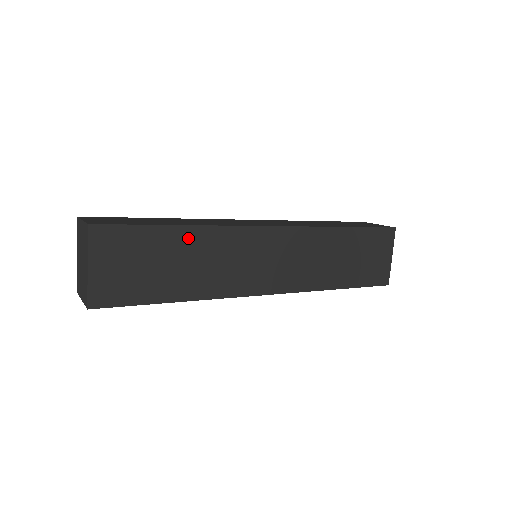
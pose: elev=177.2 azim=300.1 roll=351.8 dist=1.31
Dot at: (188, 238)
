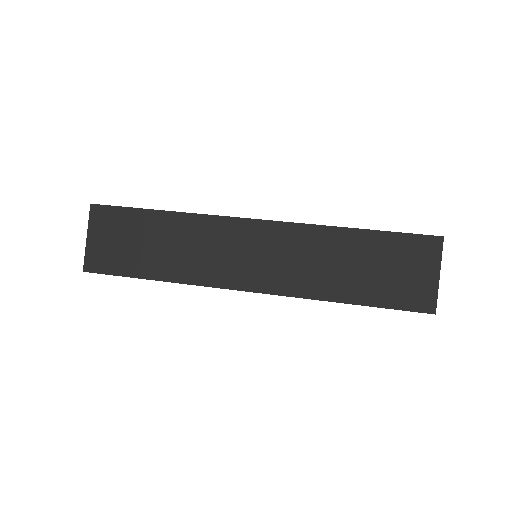
Dot at: (168, 222)
